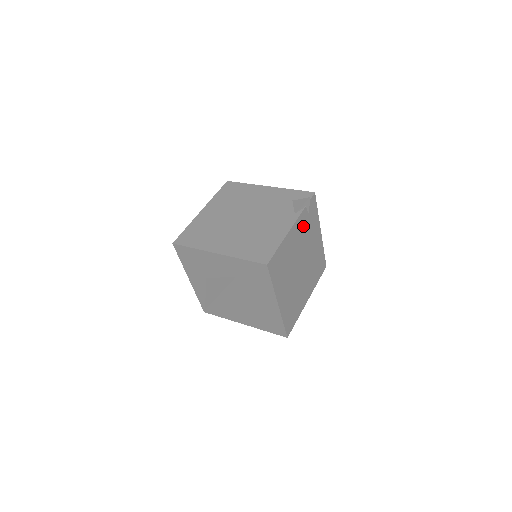
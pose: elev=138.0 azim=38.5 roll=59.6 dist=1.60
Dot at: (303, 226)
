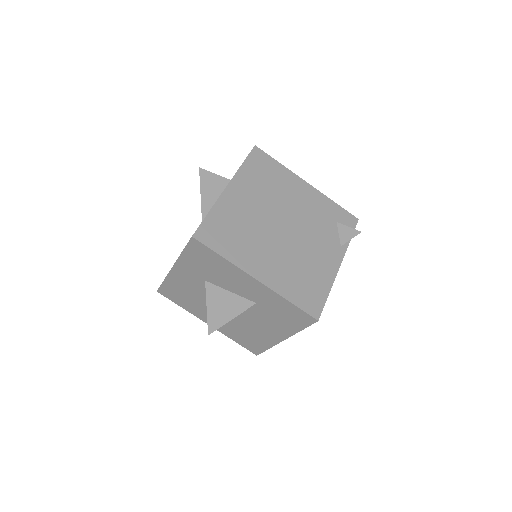
Dot at: occluded
